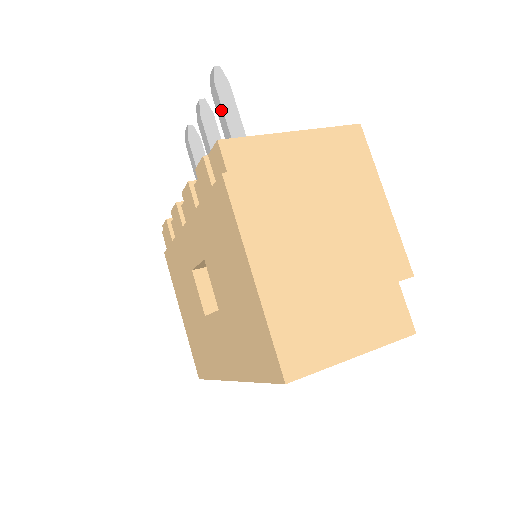
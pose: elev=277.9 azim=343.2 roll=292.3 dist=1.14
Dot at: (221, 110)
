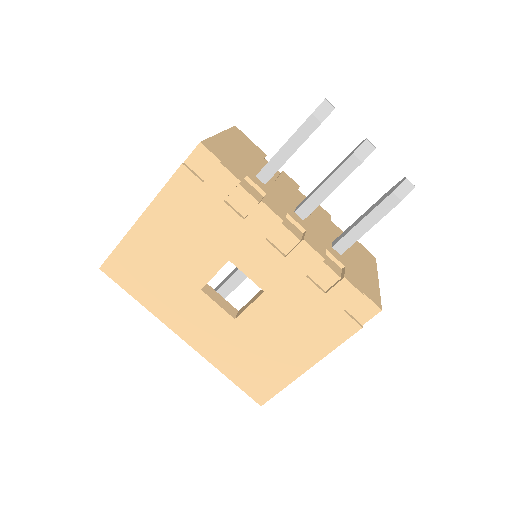
Dot at: (380, 217)
